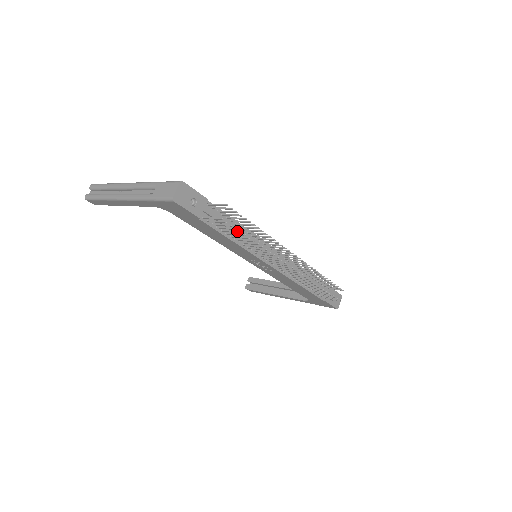
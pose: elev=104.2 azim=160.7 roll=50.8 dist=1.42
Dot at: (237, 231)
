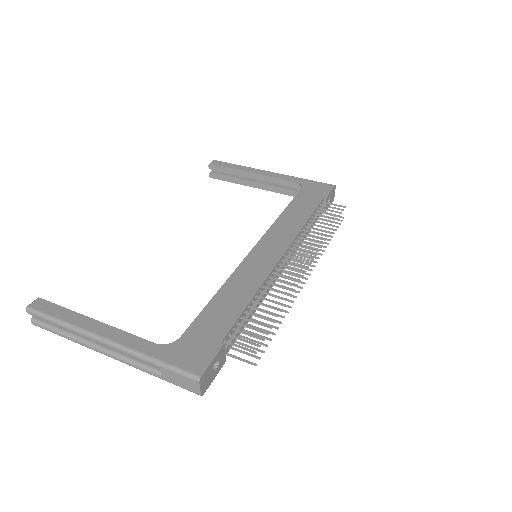
Dot at: occluded
